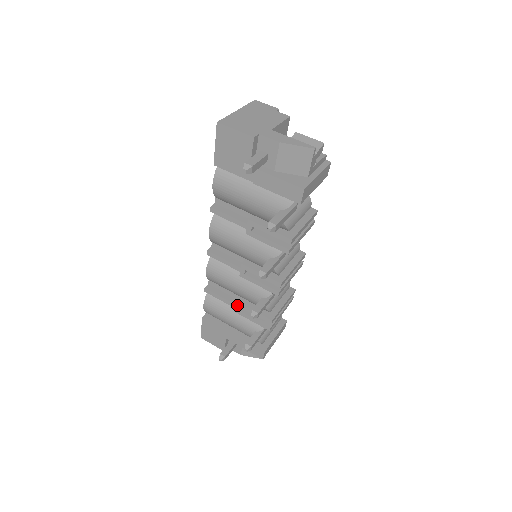
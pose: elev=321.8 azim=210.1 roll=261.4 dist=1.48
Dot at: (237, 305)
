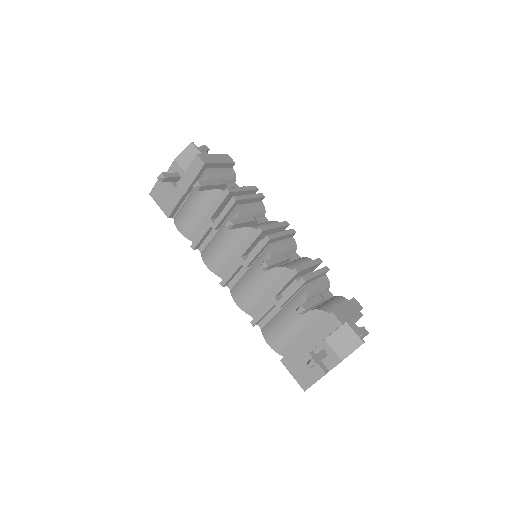
Dot at: (272, 298)
